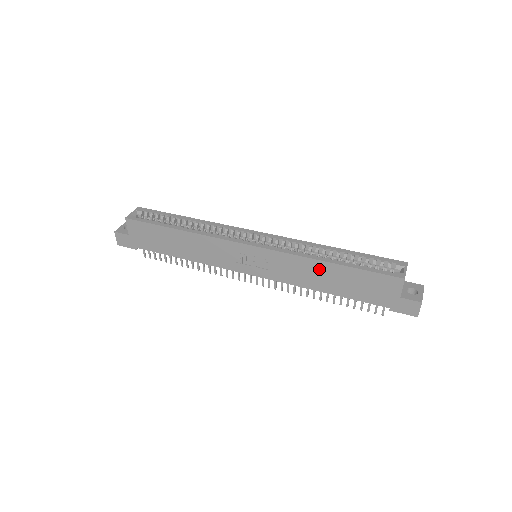
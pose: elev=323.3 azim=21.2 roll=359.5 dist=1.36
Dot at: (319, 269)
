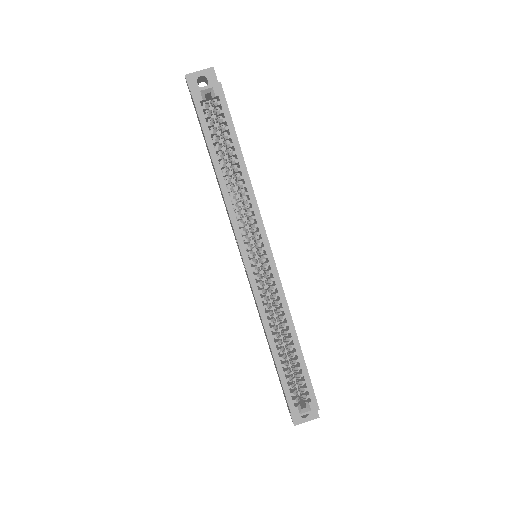
Dot at: occluded
